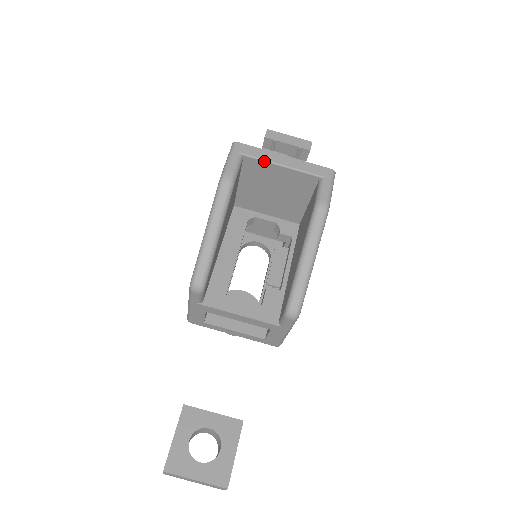
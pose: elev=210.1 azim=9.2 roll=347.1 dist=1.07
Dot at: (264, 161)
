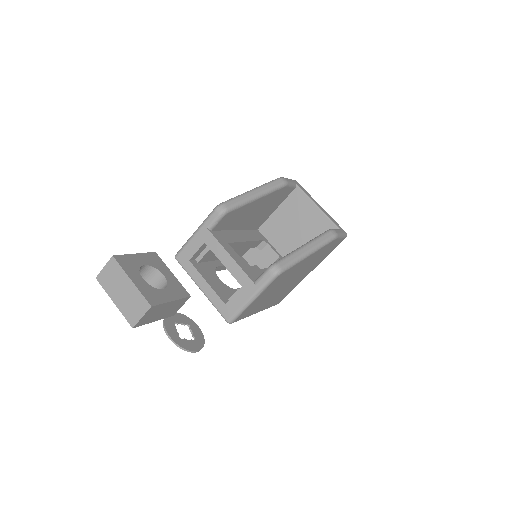
Dot at: (308, 196)
